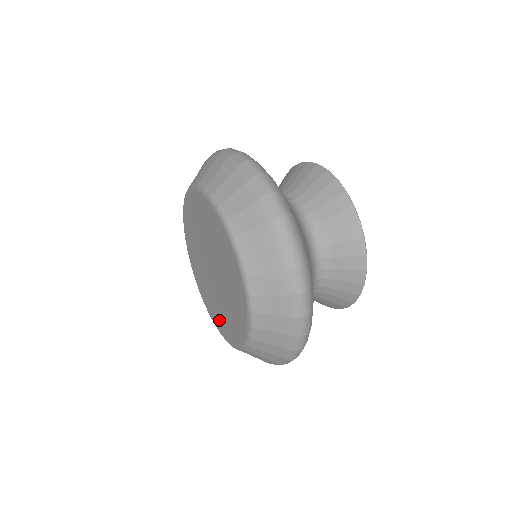
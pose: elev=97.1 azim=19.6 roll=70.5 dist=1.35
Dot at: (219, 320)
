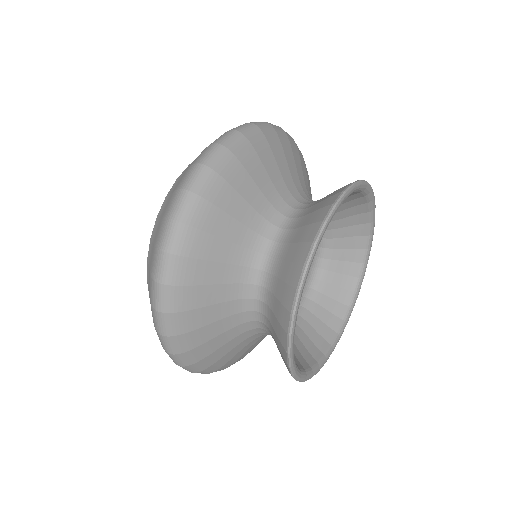
Dot at: occluded
